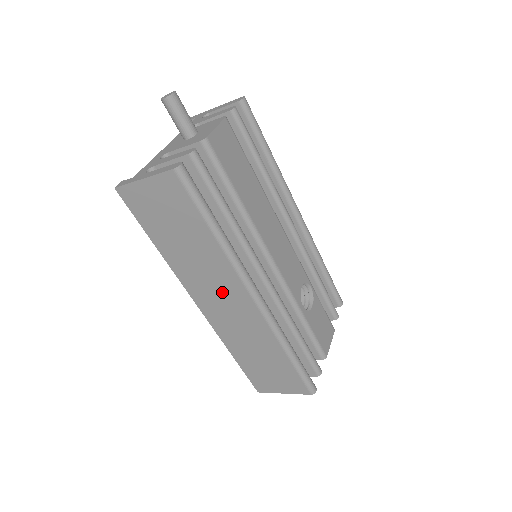
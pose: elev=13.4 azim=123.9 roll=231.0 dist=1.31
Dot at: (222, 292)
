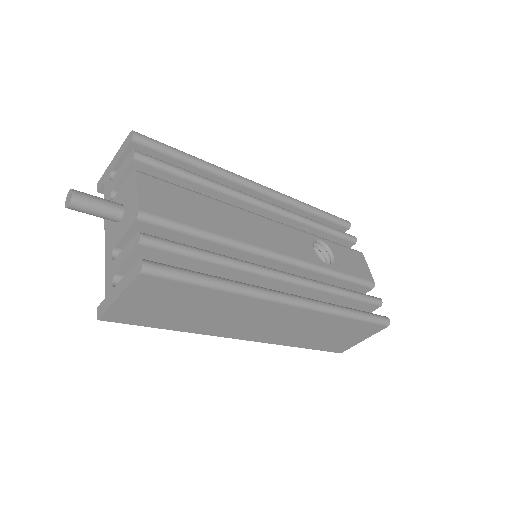
Dot at: (259, 319)
